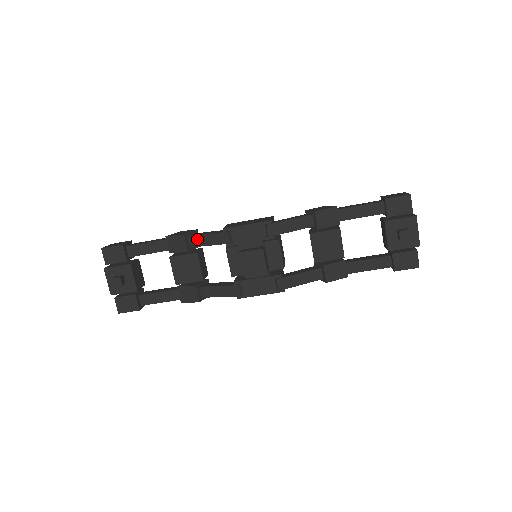
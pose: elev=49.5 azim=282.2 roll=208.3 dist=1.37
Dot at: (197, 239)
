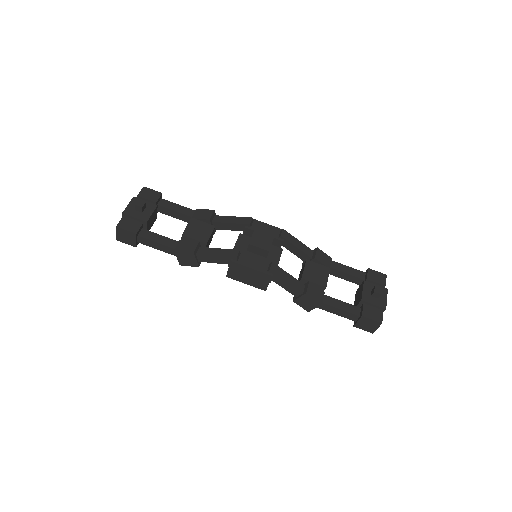
Dot at: (222, 218)
